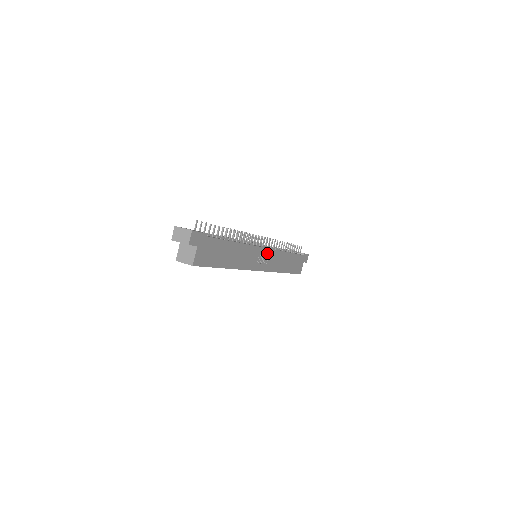
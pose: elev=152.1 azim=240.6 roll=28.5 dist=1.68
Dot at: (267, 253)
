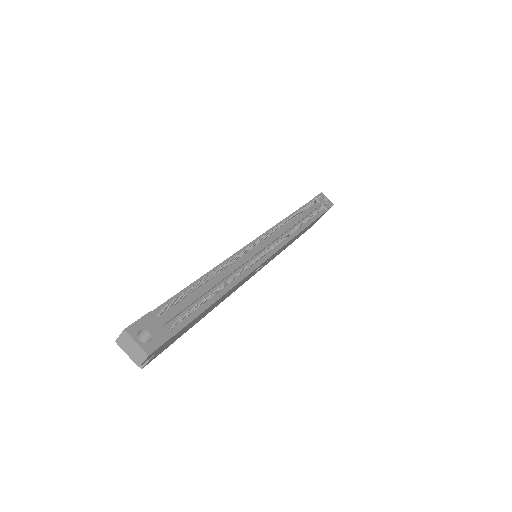
Dot at: (273, 255)
